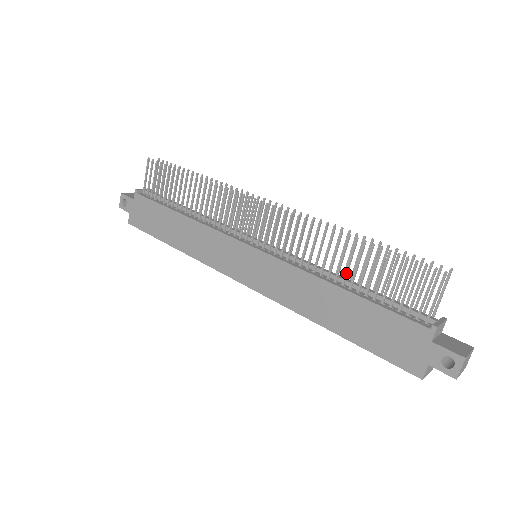
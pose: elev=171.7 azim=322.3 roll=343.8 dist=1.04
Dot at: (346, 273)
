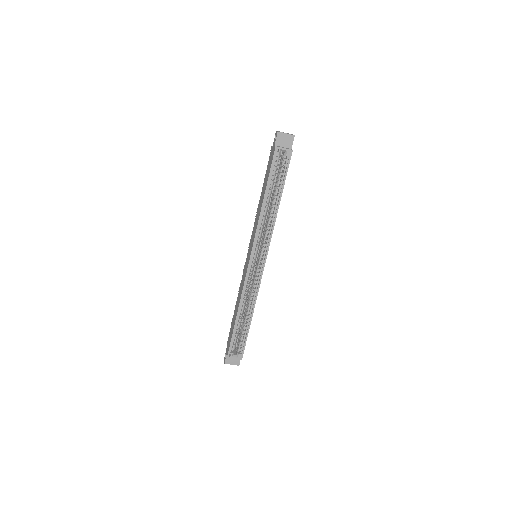
Dot at: occluded
